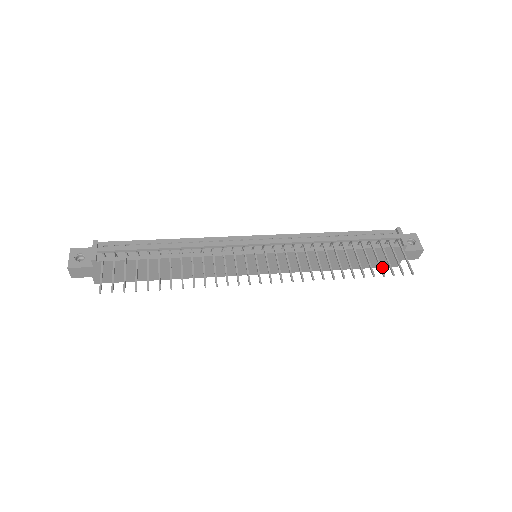
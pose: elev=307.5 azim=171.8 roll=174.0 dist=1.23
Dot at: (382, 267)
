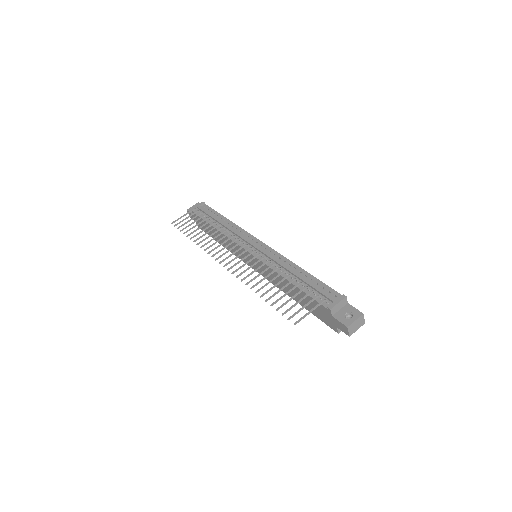
Dot at: (327, 324)
